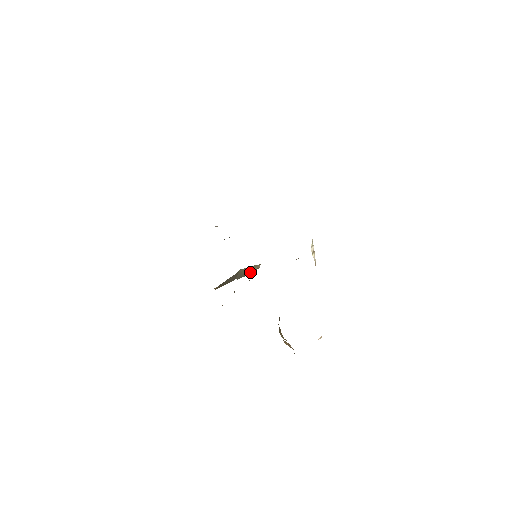
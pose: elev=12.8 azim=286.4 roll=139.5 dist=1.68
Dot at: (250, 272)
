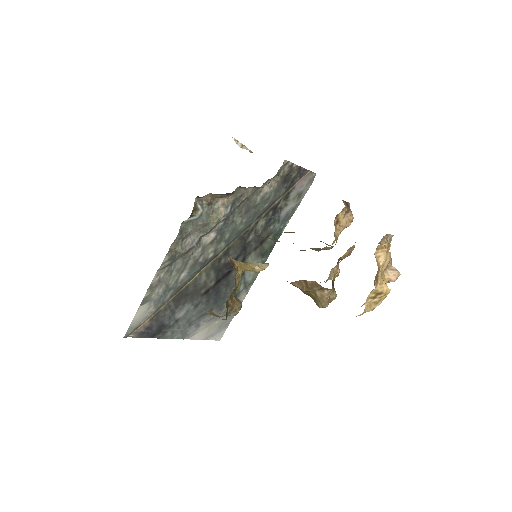
Dot at: (240, 262)
